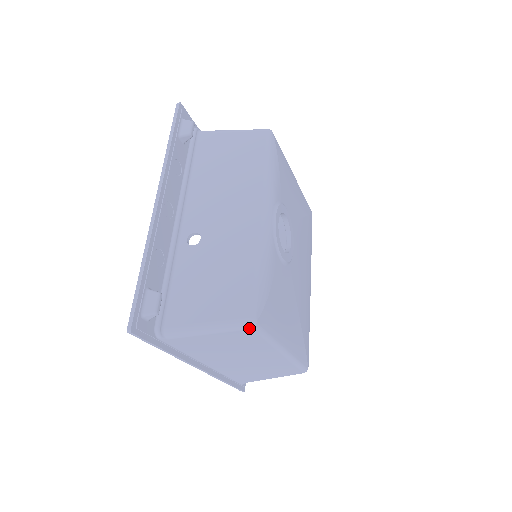
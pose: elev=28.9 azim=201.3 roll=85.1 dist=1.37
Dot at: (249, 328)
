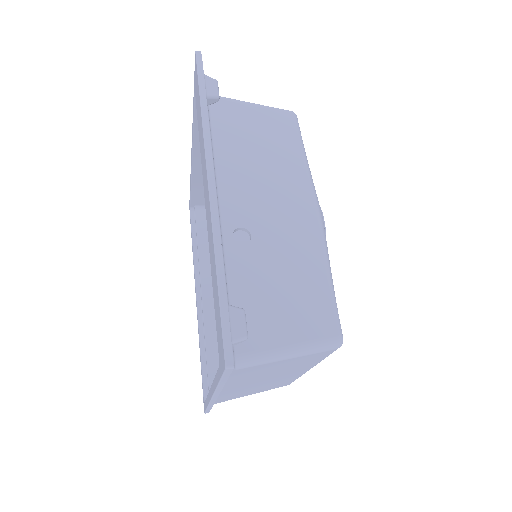
Dot at: (335, 348)
